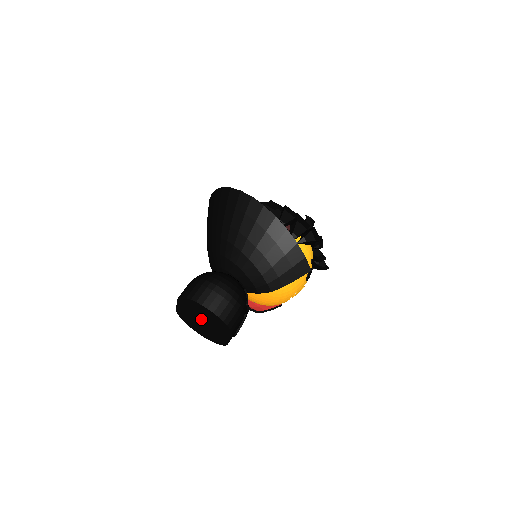
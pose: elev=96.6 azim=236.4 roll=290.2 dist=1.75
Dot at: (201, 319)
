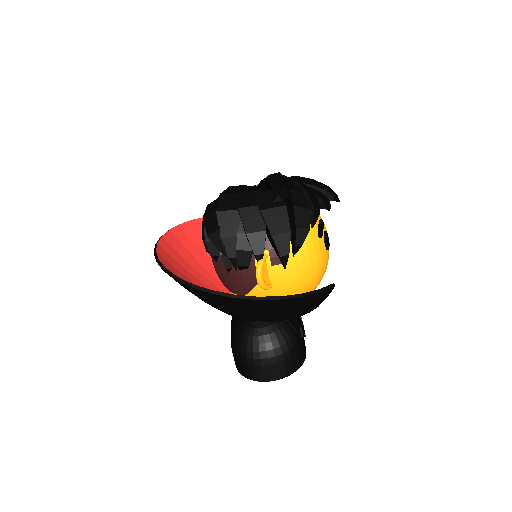
Dot at: occluded
